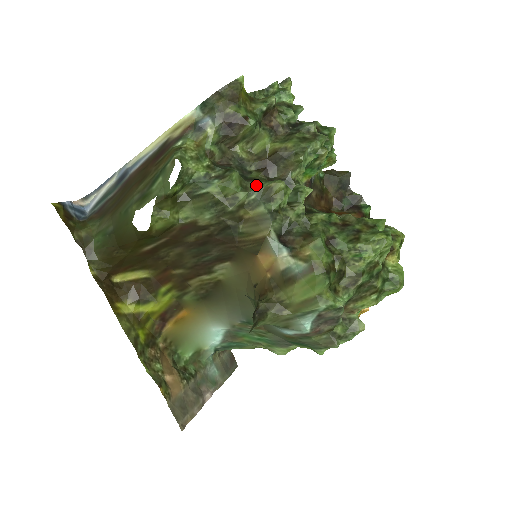
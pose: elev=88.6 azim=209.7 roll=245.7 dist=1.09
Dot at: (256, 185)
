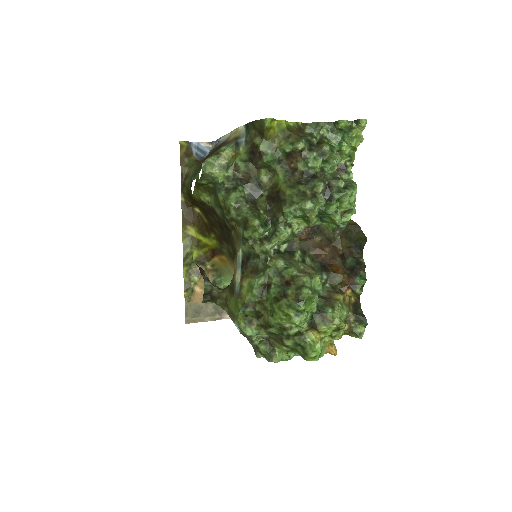
Dot at: (245, 211)
